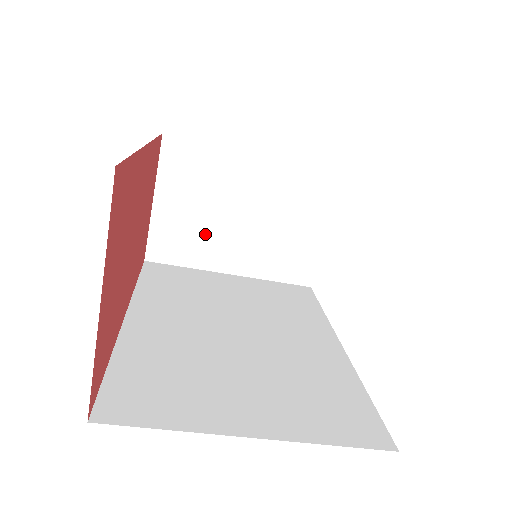
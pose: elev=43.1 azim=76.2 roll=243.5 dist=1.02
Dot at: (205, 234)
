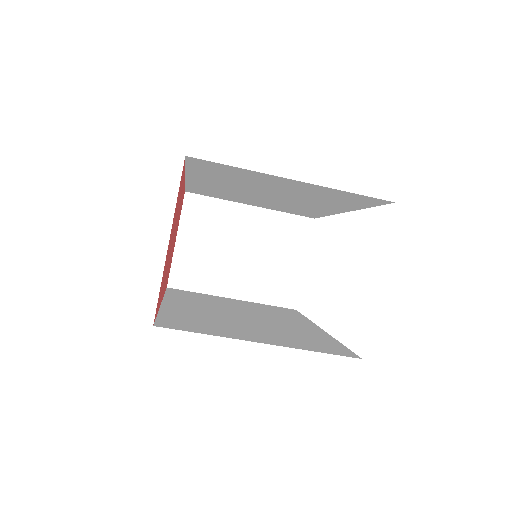
Dot at: (214, 266)
